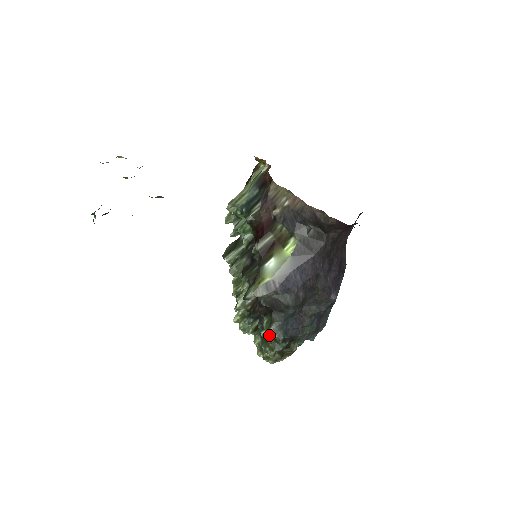
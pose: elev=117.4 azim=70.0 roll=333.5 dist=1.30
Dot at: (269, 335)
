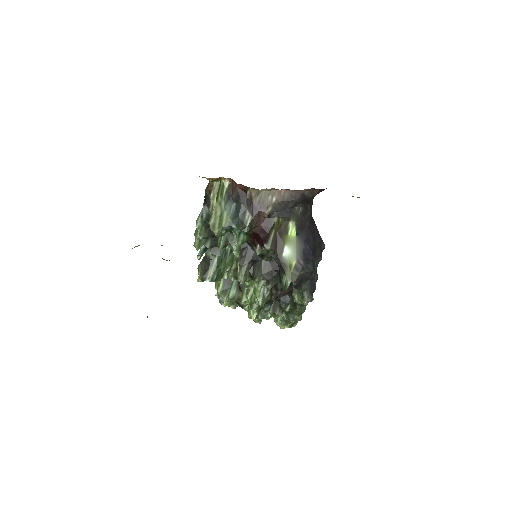
Dot at: (306, 303)
